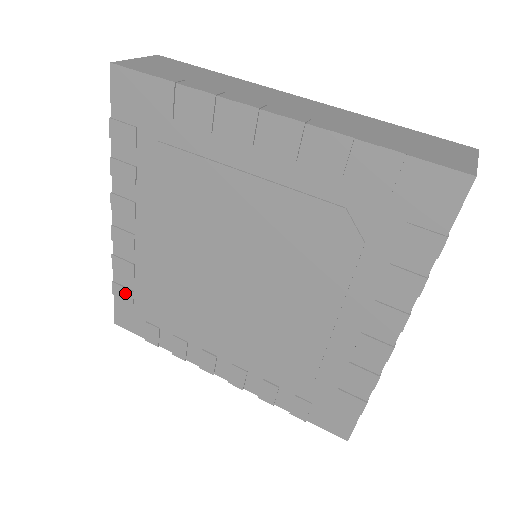
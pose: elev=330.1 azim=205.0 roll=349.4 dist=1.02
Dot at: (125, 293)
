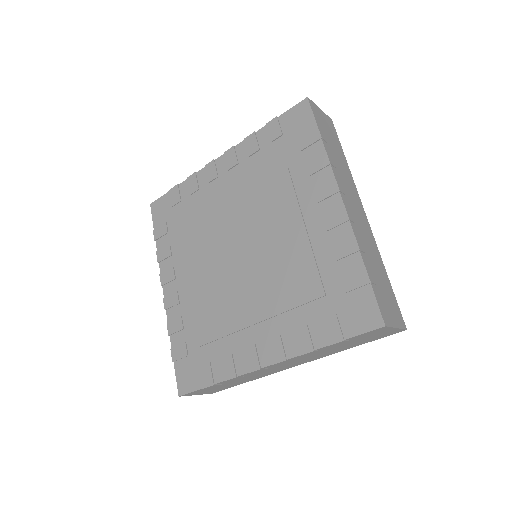
Dot at: (180, 350)
